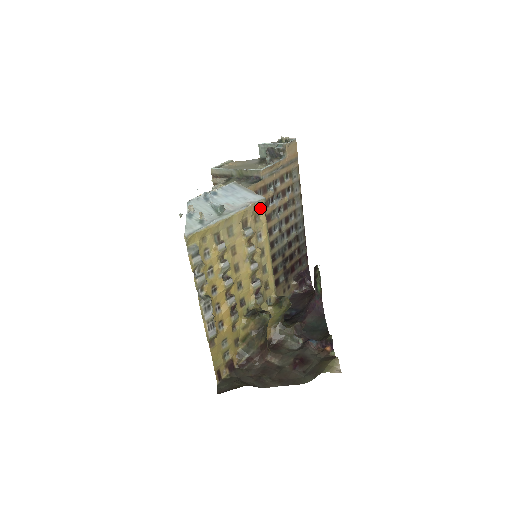
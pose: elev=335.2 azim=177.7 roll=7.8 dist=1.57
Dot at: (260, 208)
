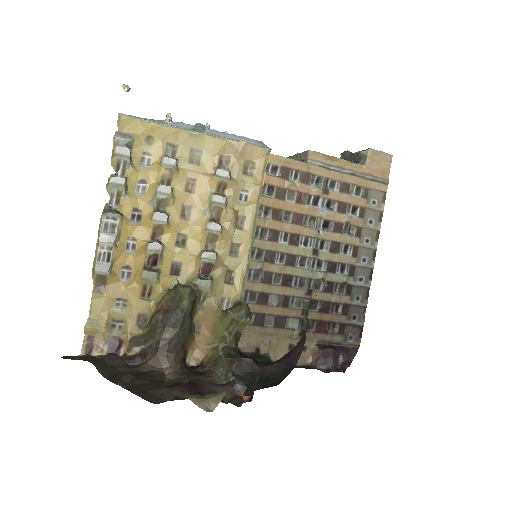
Dot at: (258, 159)
